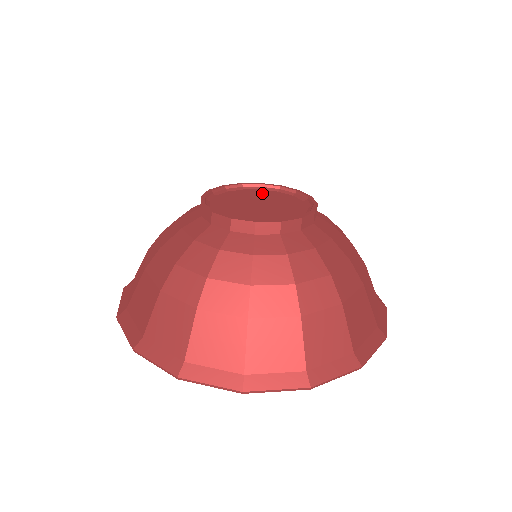
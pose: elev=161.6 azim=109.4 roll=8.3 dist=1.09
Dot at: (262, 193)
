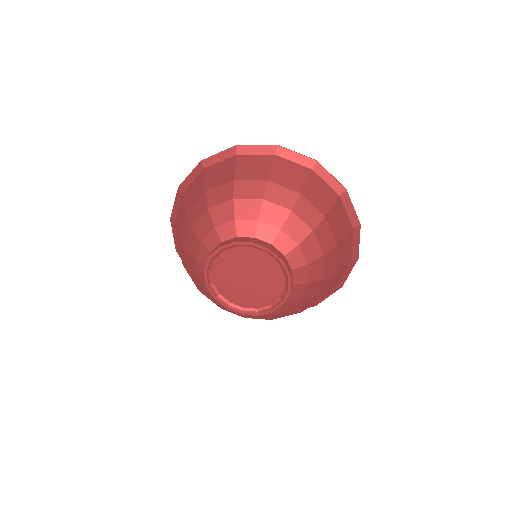
Dot at: (263, 261)
